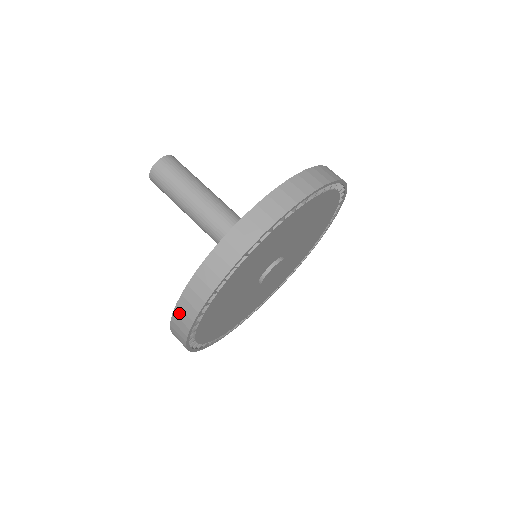
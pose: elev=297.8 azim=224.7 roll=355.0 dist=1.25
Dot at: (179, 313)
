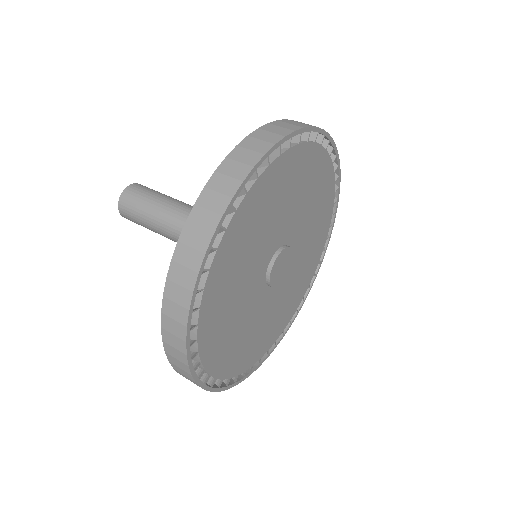
Dot at: (181, 254)
